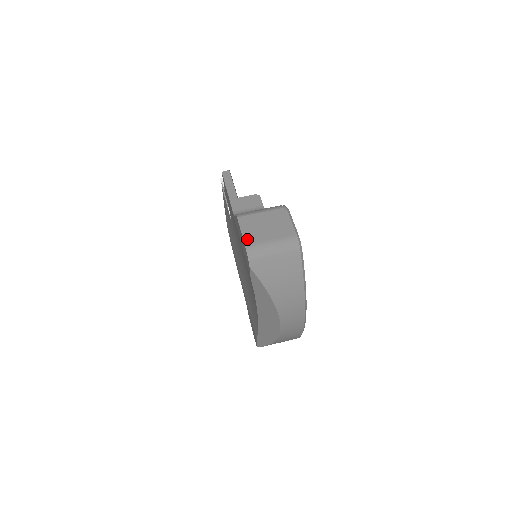
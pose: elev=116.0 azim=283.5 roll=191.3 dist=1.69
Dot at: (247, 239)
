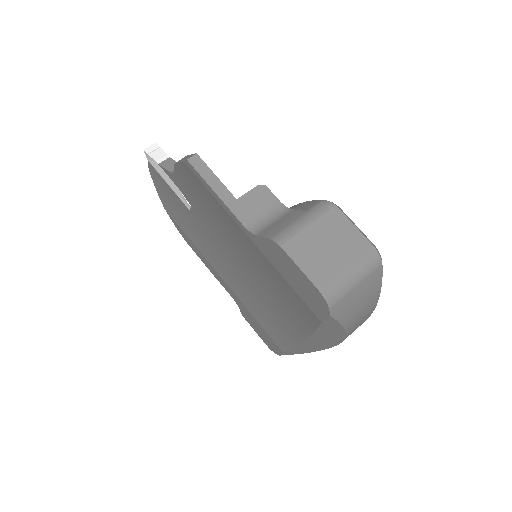
Dot at: (316, 279)
